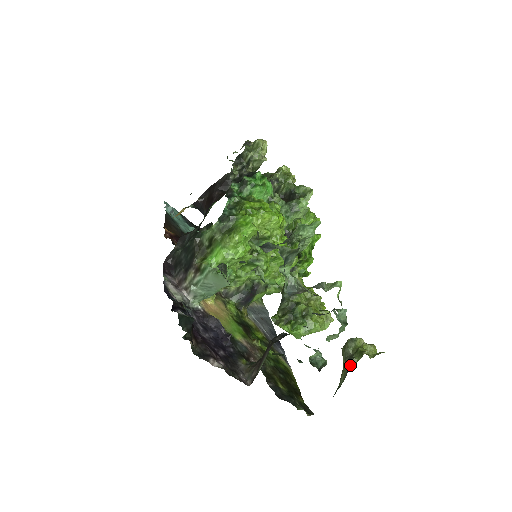
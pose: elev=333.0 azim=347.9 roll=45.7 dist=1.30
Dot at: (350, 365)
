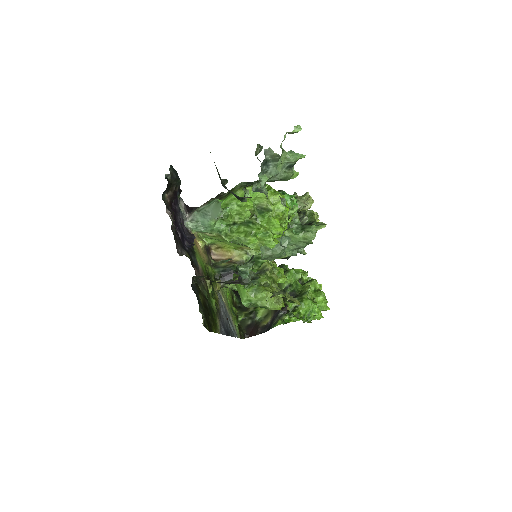
Dot at: occluded
